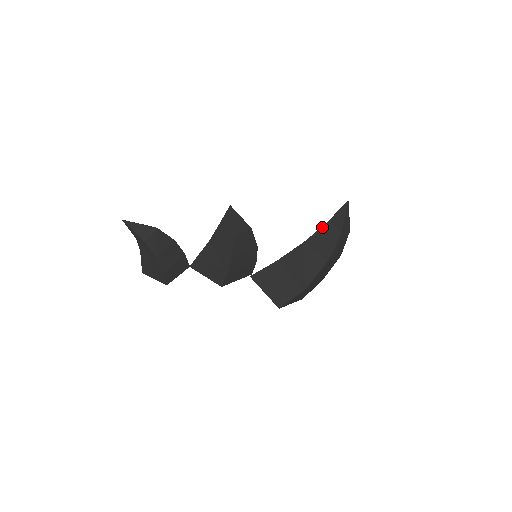
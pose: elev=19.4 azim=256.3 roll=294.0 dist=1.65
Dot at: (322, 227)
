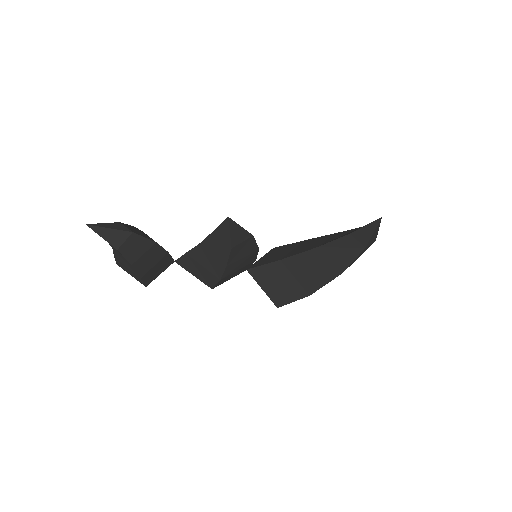
Dot at: (342, 237)
